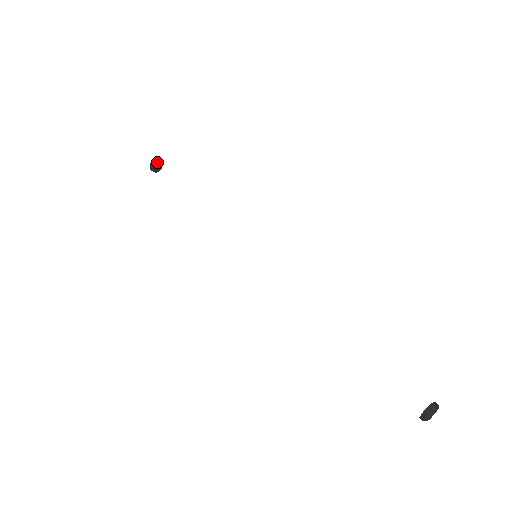
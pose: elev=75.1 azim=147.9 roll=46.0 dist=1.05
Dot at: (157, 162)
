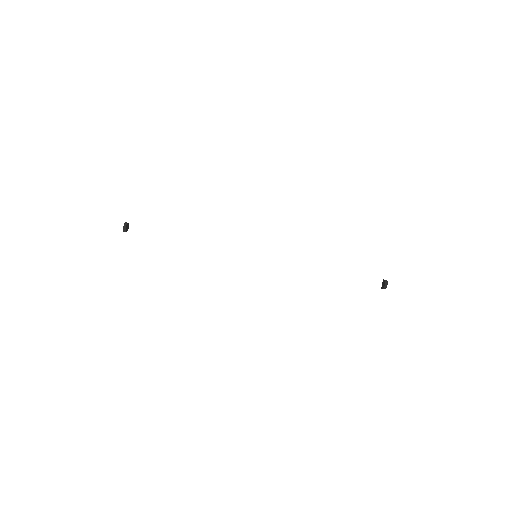
Dot at: (127, 224)
